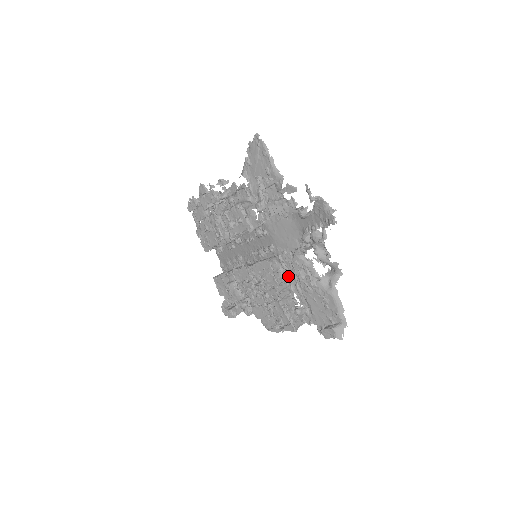
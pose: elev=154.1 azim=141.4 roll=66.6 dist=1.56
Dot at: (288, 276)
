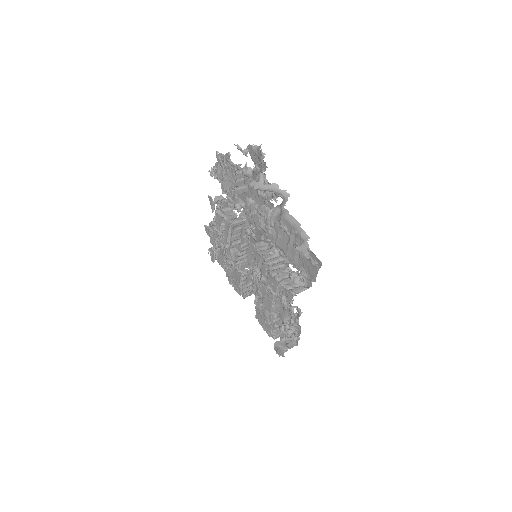
Dot at: (275, 249)
